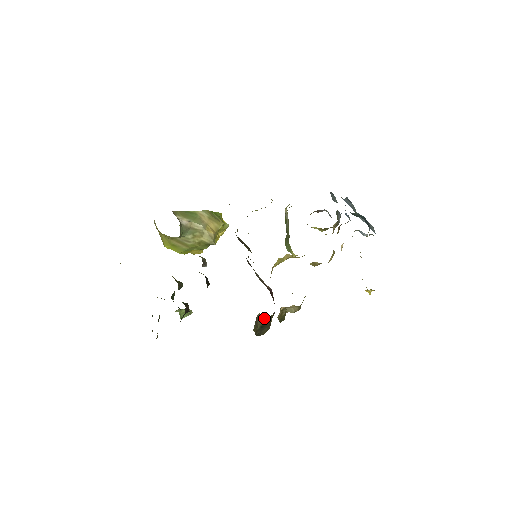
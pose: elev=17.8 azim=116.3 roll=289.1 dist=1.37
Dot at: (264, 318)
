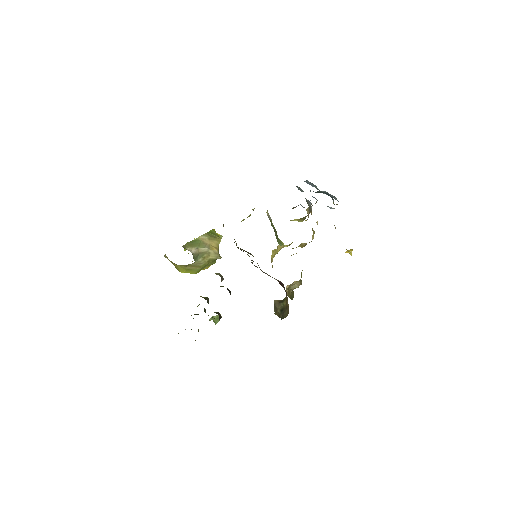
Dot at: (280, 302)
